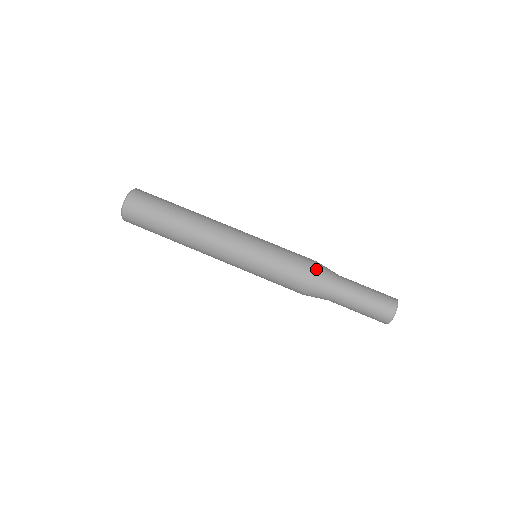
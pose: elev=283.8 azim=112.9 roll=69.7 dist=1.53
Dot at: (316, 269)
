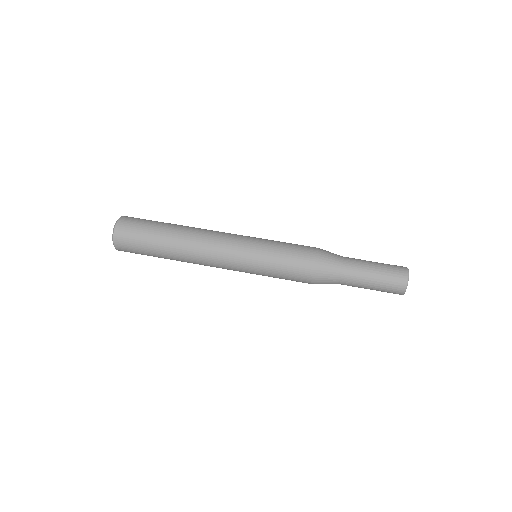
Dot at: (319, 251)
